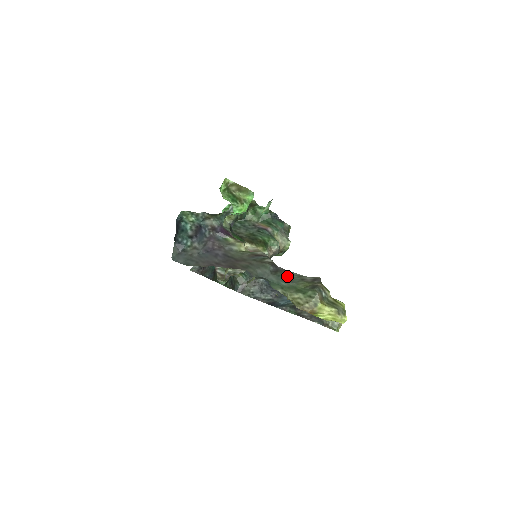
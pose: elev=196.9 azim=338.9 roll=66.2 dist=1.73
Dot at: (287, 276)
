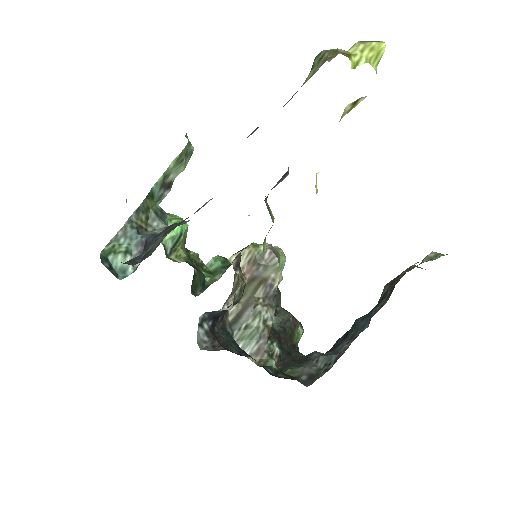
Dot at: occluded
